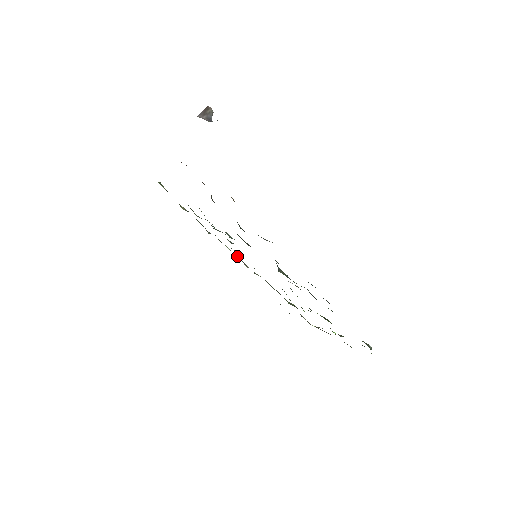
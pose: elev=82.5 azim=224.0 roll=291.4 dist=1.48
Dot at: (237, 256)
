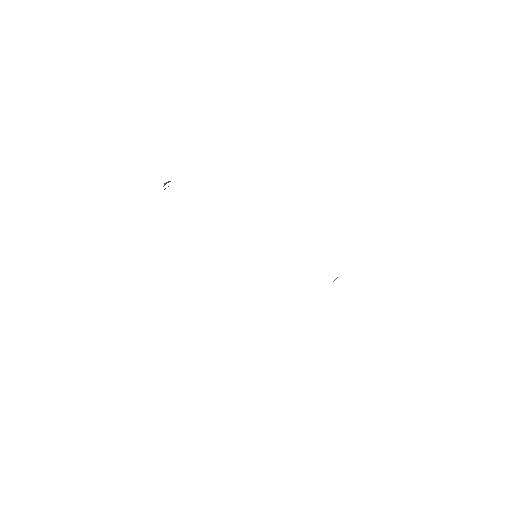
Dot at: occluded
